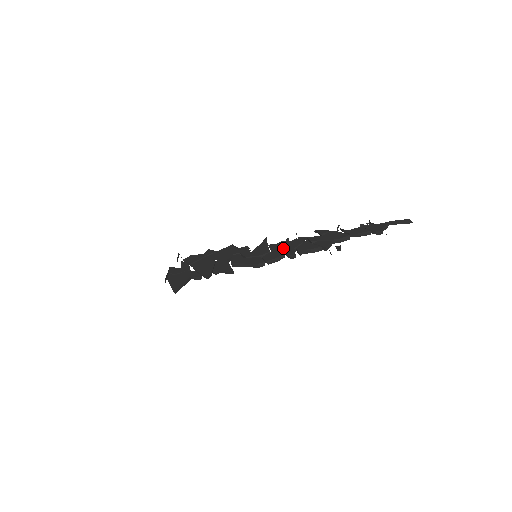
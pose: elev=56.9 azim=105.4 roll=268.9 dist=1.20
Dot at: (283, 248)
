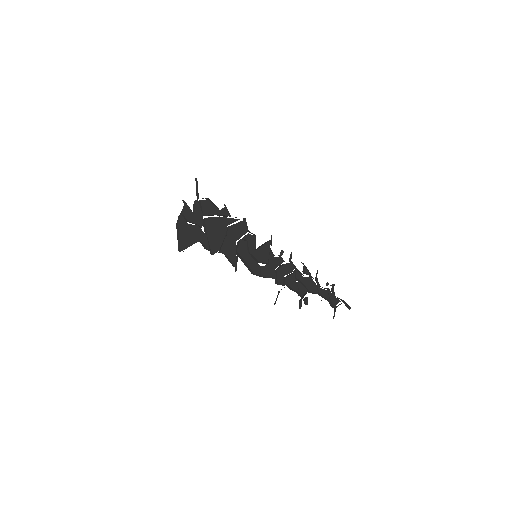
Dot at: occluded
